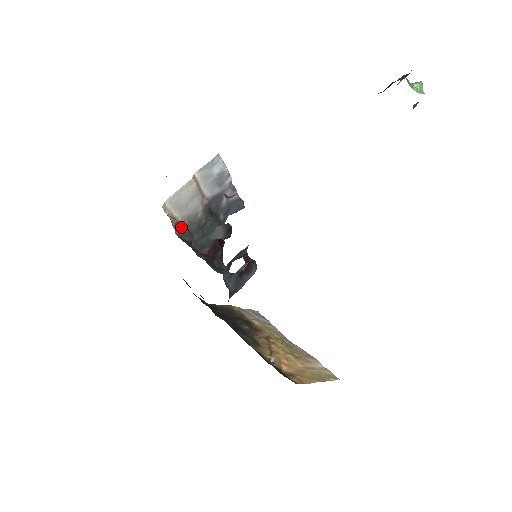
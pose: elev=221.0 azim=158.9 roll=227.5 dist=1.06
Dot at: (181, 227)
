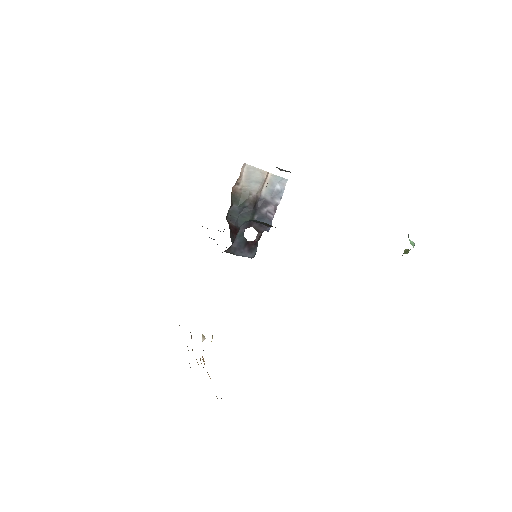
Dot at: (236, 190)
